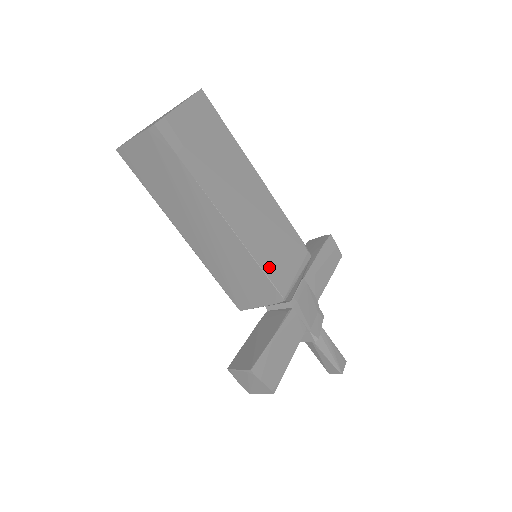
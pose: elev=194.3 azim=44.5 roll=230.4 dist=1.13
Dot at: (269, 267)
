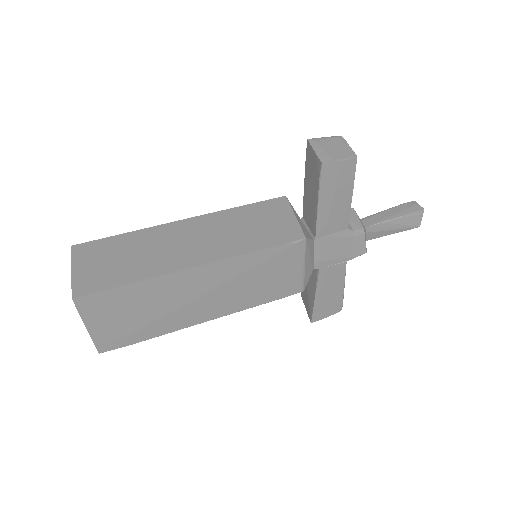
Dot at: (269, 296)
